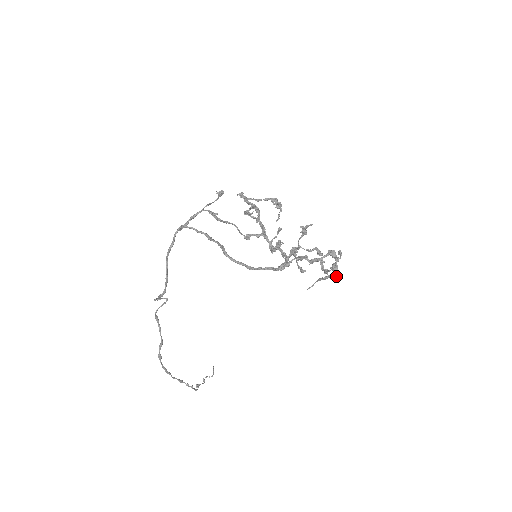
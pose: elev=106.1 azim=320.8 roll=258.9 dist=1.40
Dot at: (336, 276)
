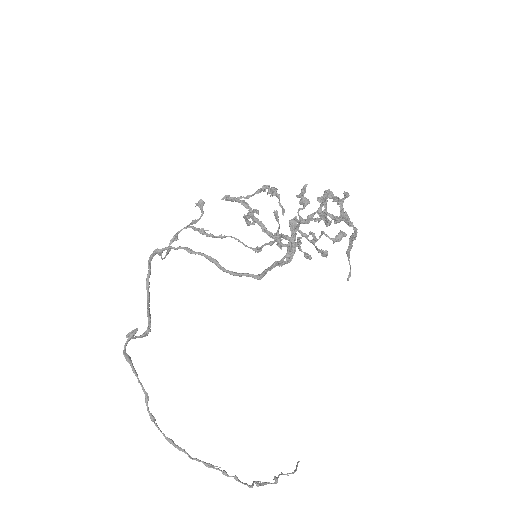
Dot at: (356, 230)
